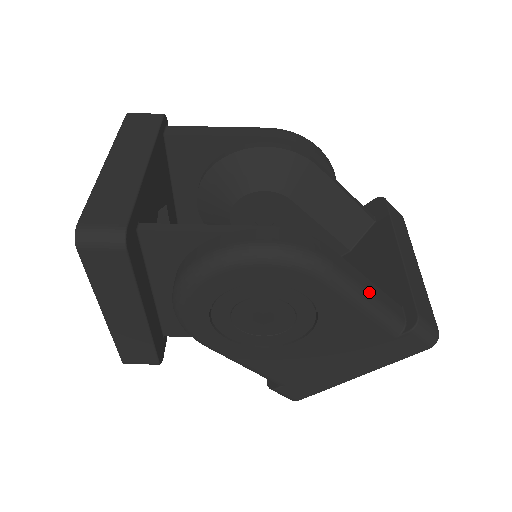
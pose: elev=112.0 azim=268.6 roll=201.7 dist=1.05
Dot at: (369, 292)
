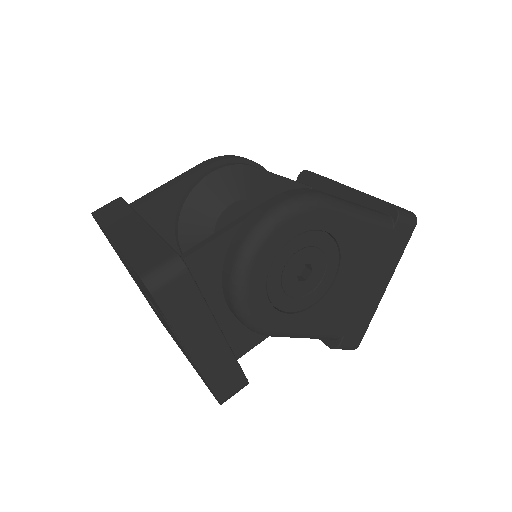
Dot at: (357, 205)
